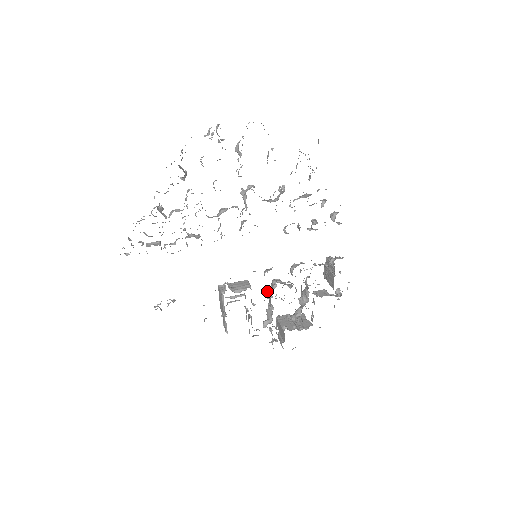
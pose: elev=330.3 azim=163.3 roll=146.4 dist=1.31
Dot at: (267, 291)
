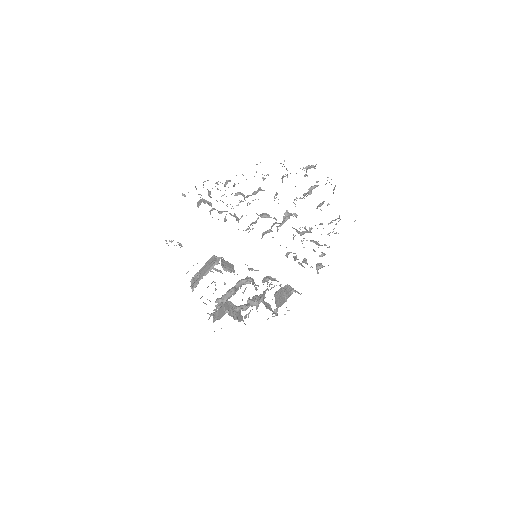
Dot at: (240, 281)
